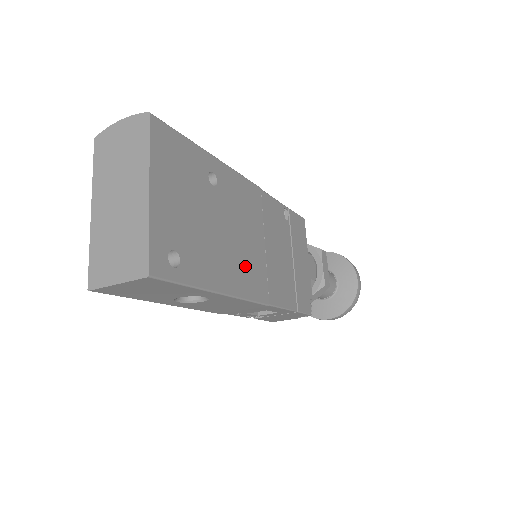
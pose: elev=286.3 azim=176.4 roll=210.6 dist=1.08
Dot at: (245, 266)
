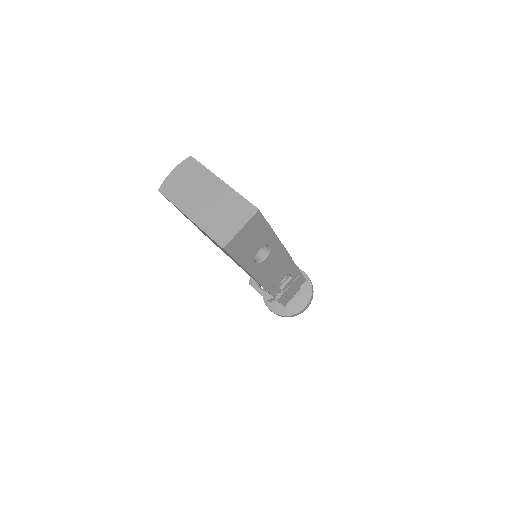
Dot at: occluded
